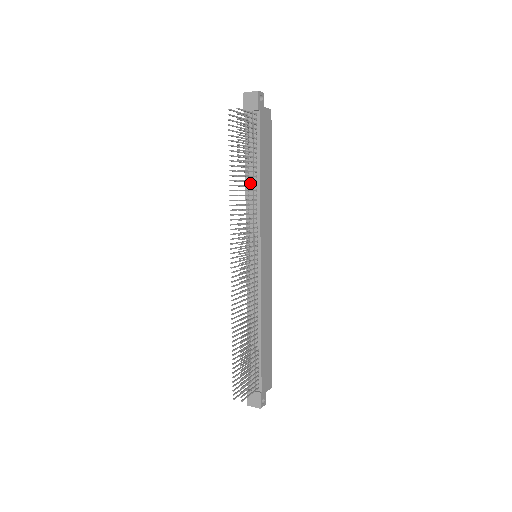
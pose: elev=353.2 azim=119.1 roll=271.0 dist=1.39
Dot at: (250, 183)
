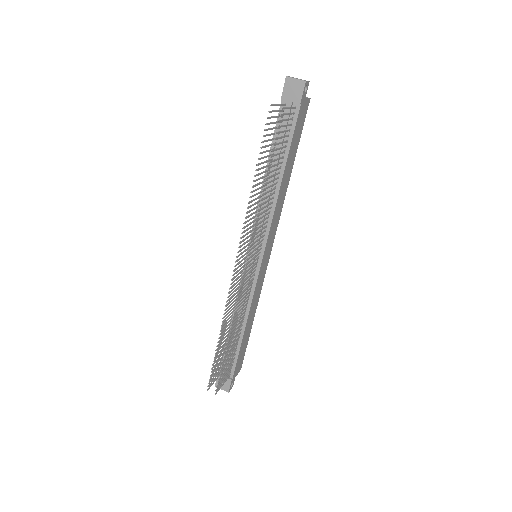
Dot at: (269, 183)
